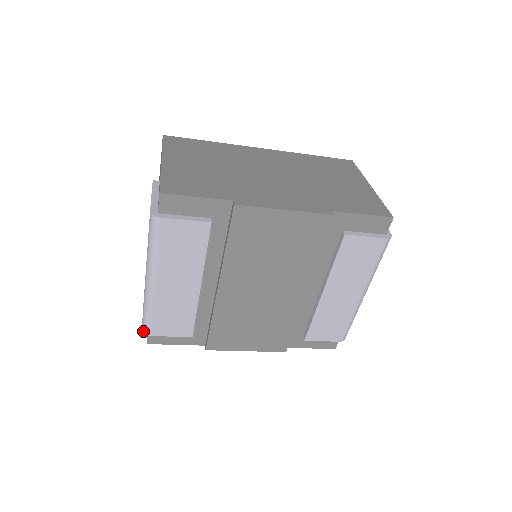
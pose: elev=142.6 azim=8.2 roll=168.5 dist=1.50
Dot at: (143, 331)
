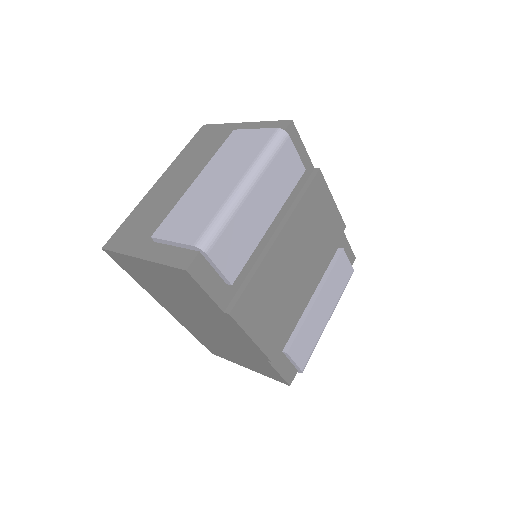
Dot at: (200, 246)
